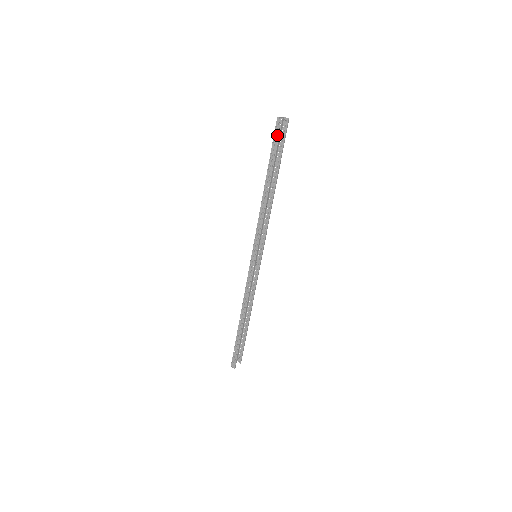
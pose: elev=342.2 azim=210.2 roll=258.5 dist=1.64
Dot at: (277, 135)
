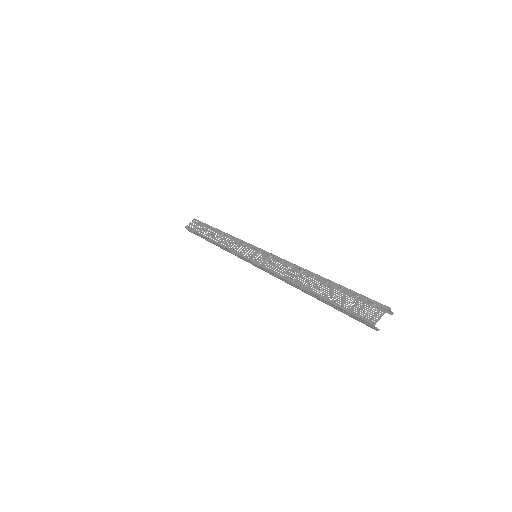
Dot at: (357, 319)
